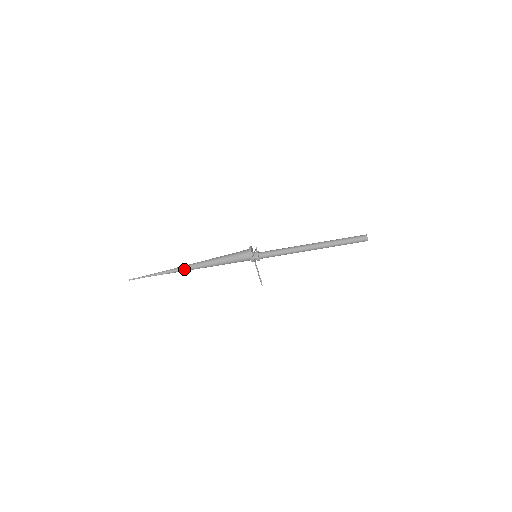
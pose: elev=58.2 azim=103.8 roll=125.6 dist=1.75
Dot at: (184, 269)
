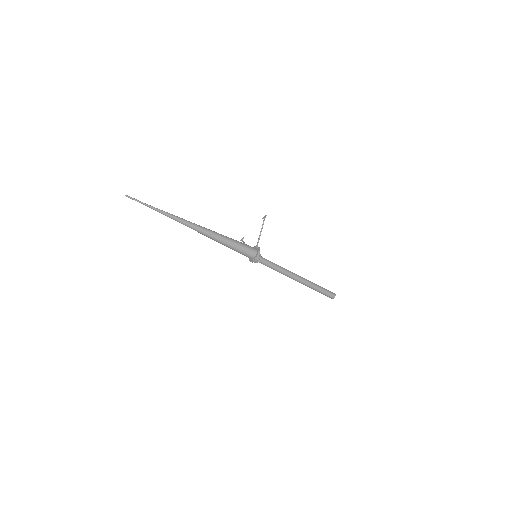
Dot at: occluded
